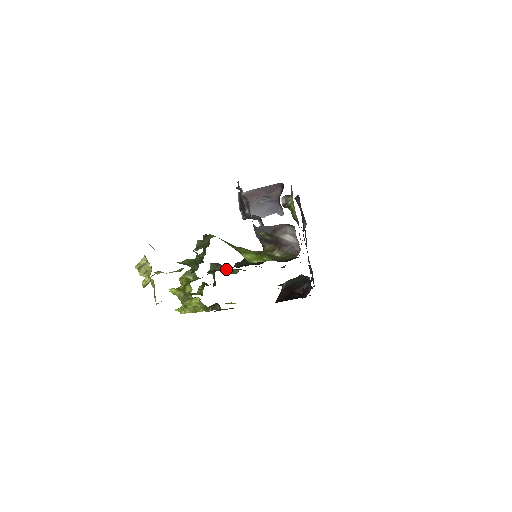
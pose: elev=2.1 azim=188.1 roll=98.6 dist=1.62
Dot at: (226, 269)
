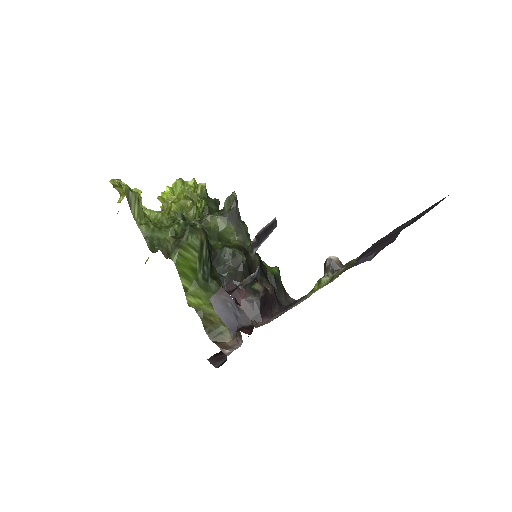
Dot at: (226, 229)
